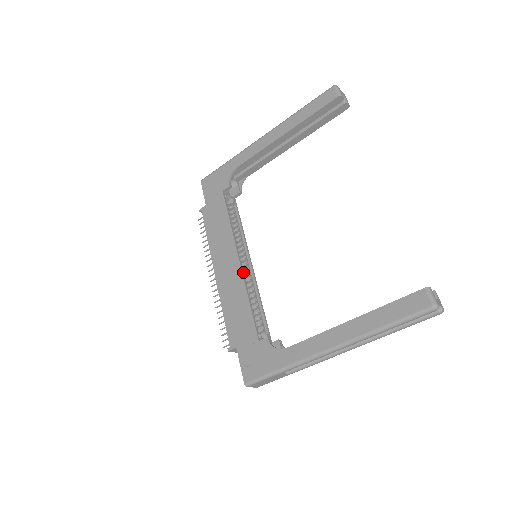
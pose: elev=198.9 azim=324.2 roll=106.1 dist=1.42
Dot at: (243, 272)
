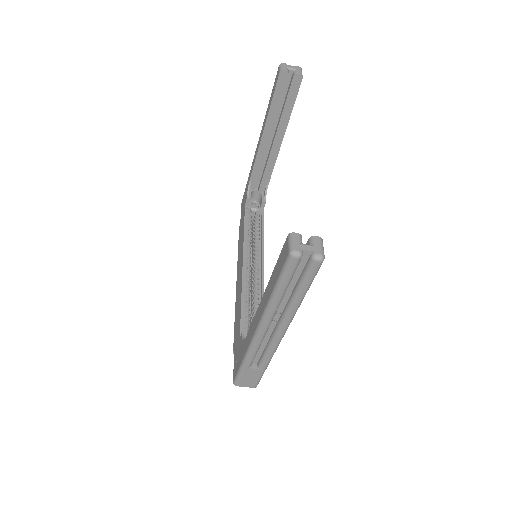
Dot at: (244, 274)
